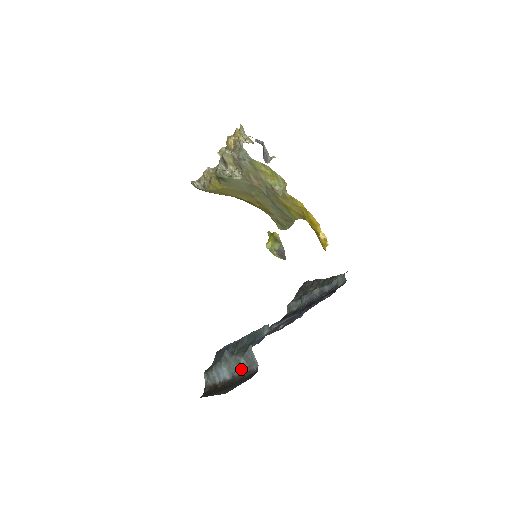
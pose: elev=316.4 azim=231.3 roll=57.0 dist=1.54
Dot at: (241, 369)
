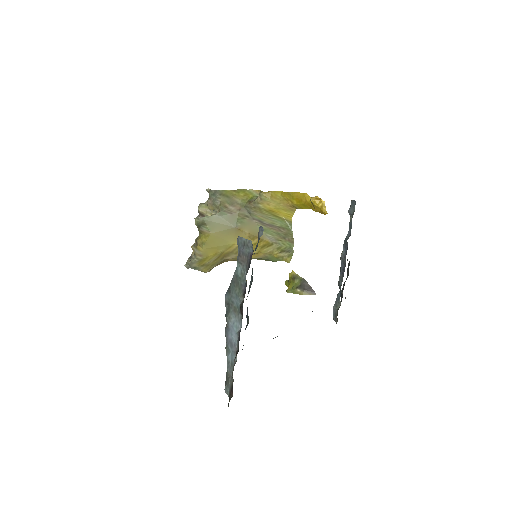
Dot at: (242, 281)
